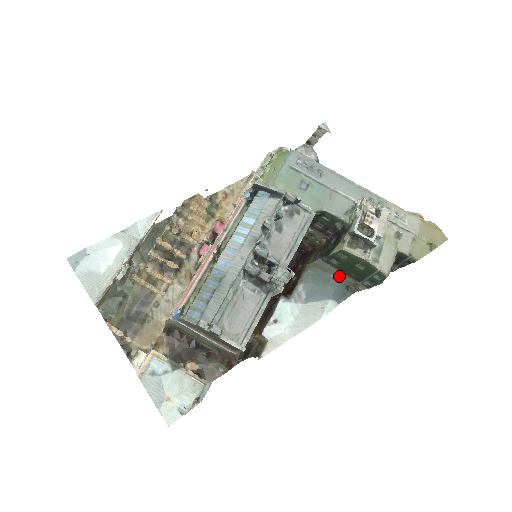
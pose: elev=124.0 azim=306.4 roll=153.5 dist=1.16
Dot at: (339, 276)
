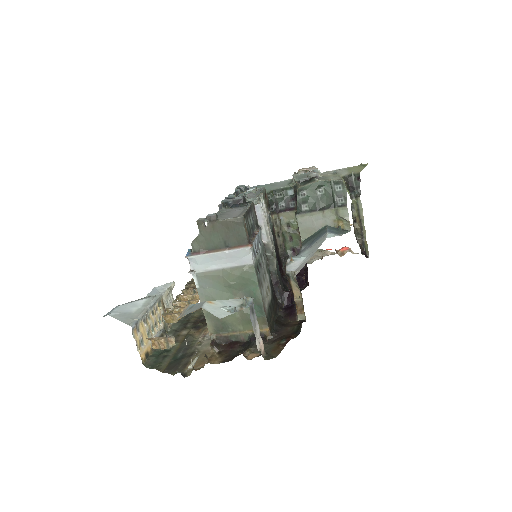
Dot at: (324, 224)
